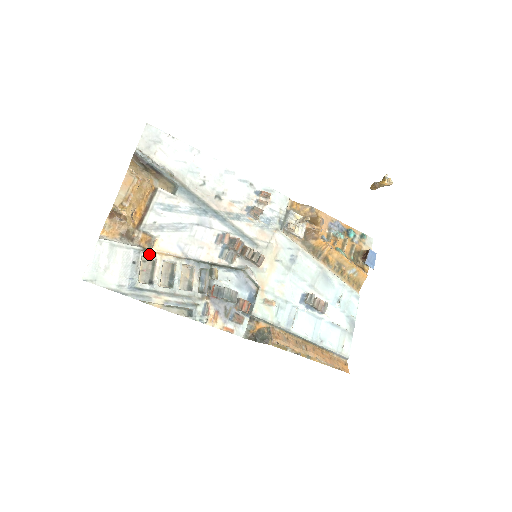
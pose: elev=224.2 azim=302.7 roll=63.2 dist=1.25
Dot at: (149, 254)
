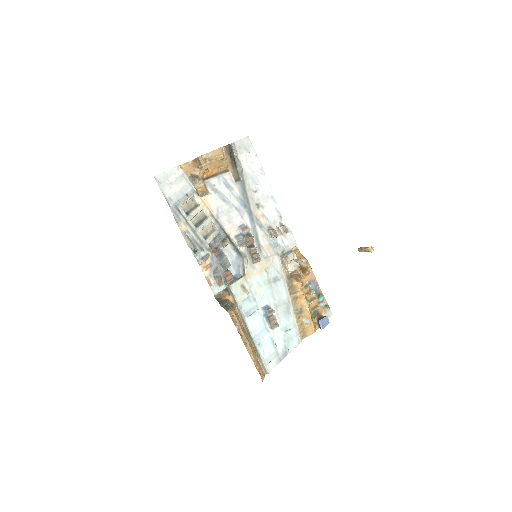
Dot at: (198, 198)
